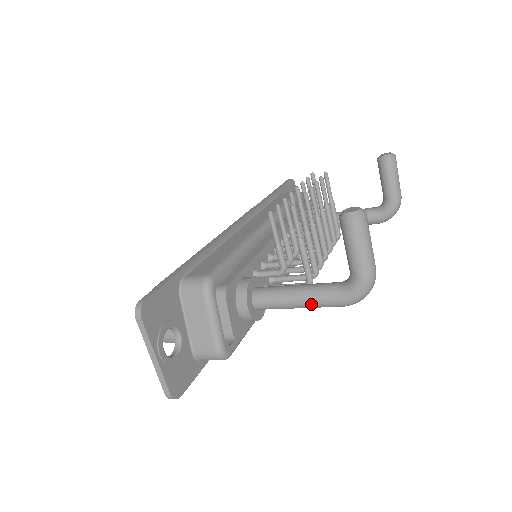
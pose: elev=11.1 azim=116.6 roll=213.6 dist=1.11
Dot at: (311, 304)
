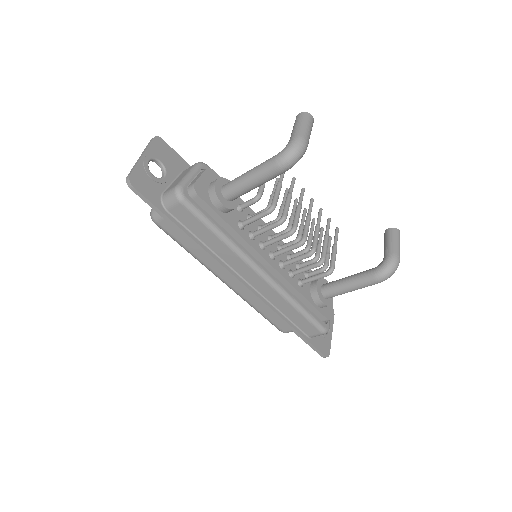
Dot at: (256, 169)
